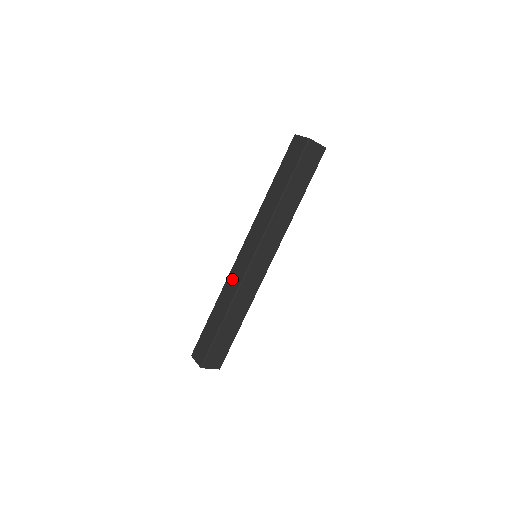
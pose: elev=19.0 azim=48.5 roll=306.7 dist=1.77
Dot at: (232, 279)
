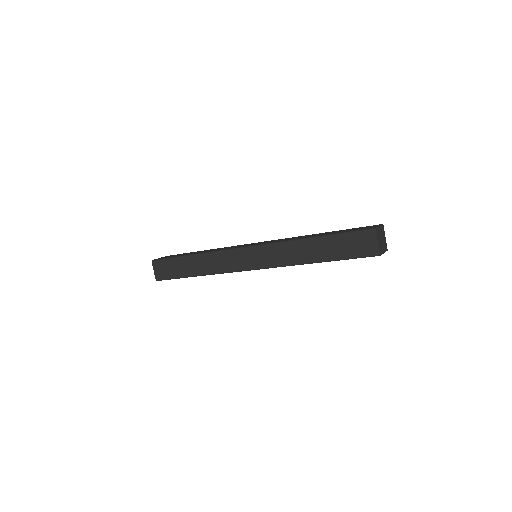
Dot at: (223, 259)
